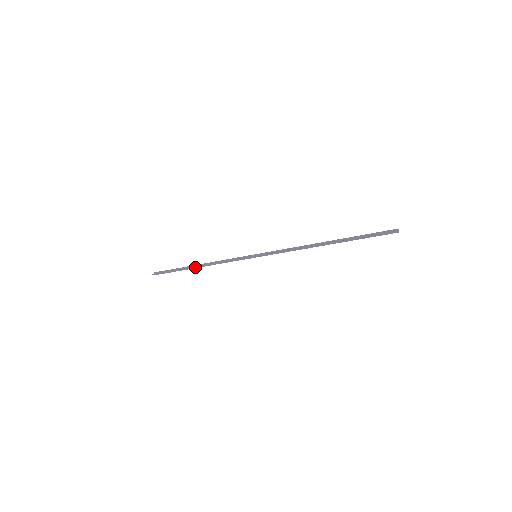
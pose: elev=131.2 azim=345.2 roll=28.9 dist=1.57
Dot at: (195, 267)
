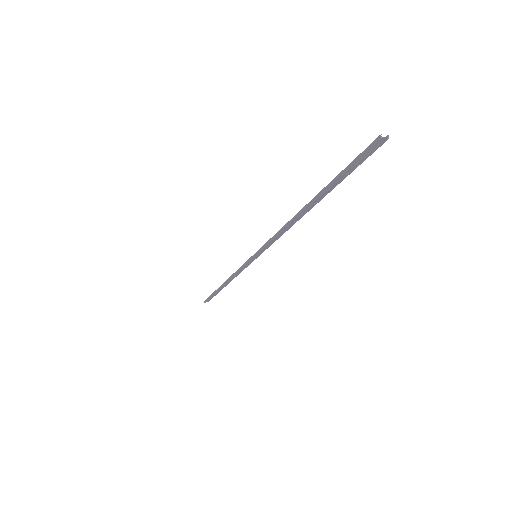
Dot at: (222, 284)
